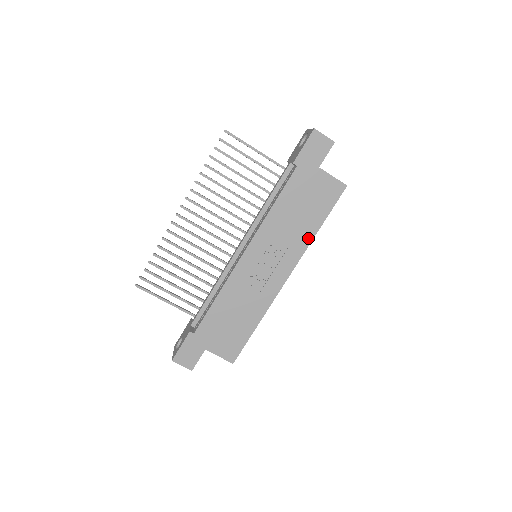
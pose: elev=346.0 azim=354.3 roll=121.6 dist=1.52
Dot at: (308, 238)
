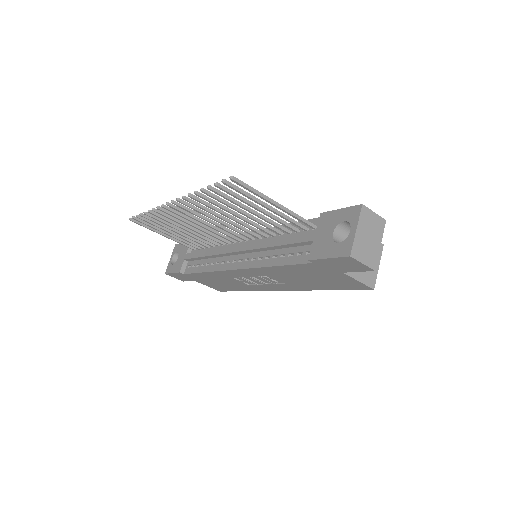
Dot at: (310, 288)
